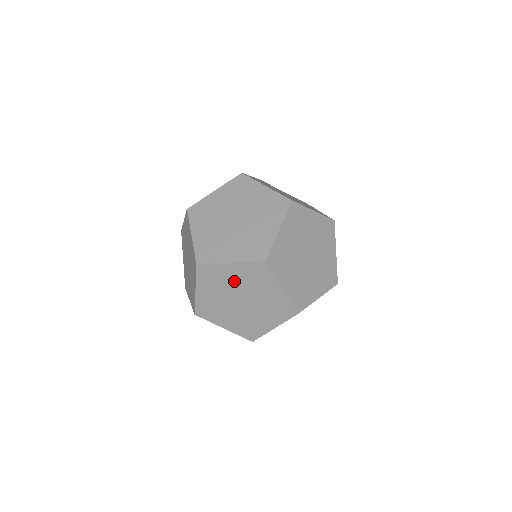
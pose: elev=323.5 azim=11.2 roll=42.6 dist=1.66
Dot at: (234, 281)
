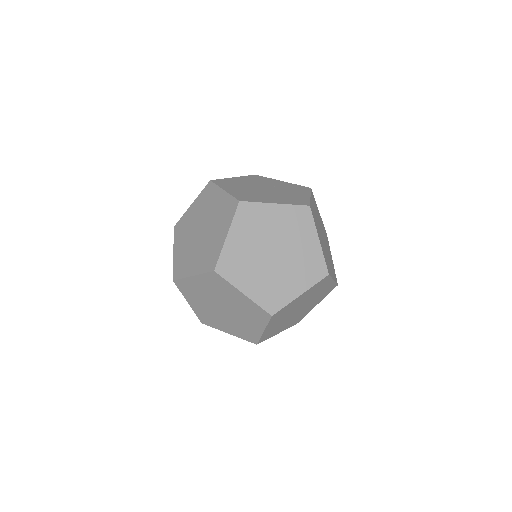
Dot at: (232, 300)
